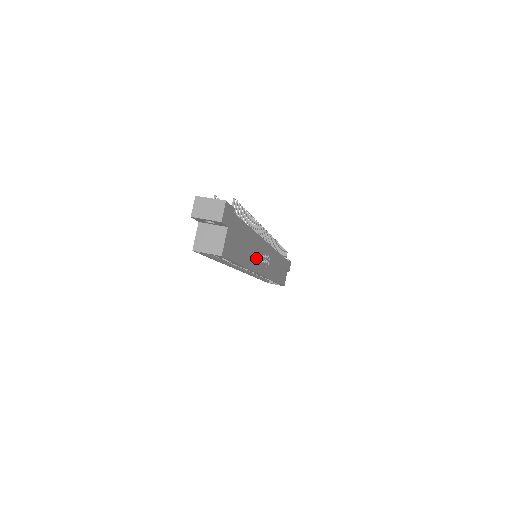
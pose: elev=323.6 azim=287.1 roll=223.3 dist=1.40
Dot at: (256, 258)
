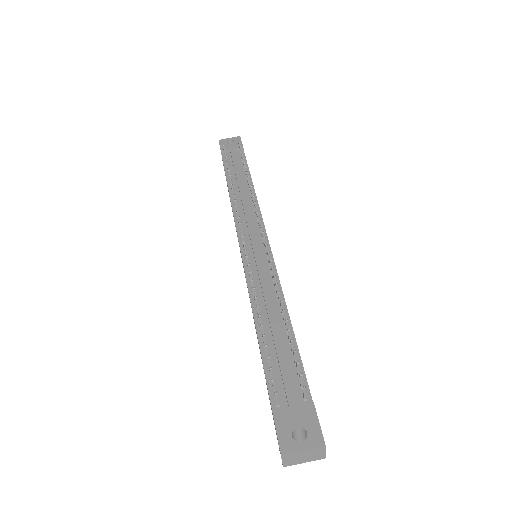
Dot at: occluded
